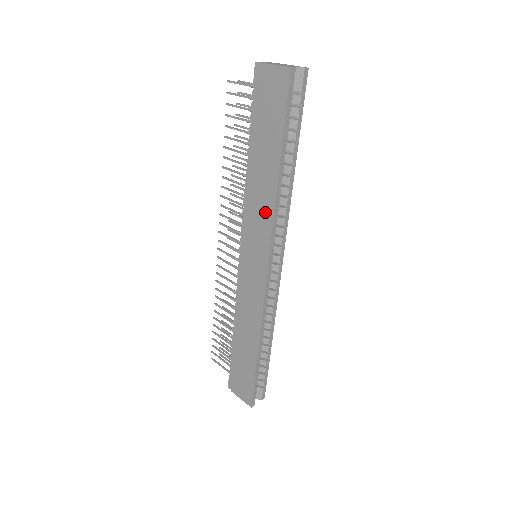
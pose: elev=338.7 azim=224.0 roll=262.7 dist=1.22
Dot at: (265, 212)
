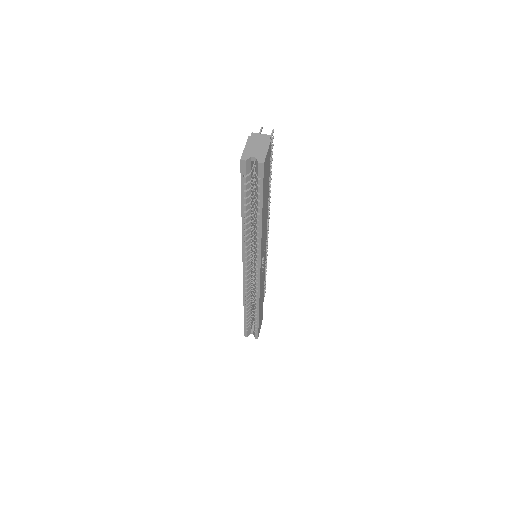
Dot at: occluded
